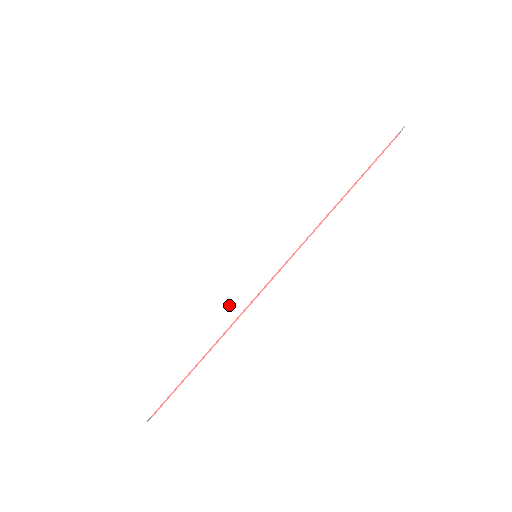
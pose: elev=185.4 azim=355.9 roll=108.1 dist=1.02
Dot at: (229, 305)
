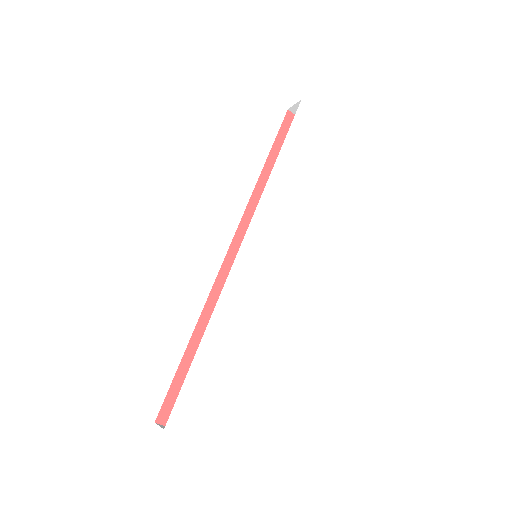
Dot at: (255, 305)
